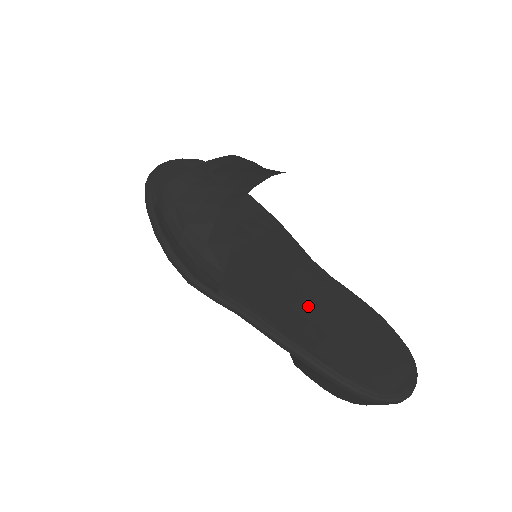
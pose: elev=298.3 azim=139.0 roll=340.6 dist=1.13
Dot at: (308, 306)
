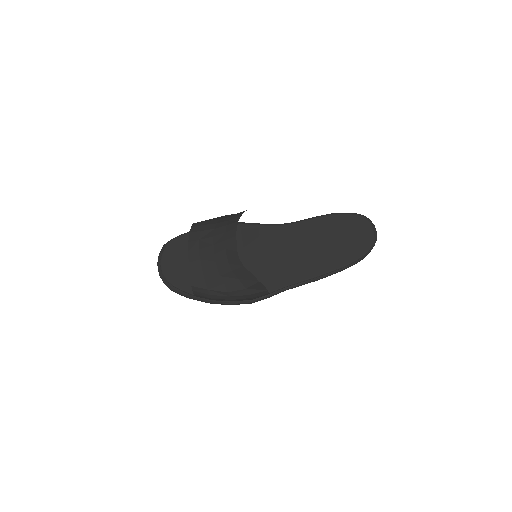
Dot at: (304, 251)
